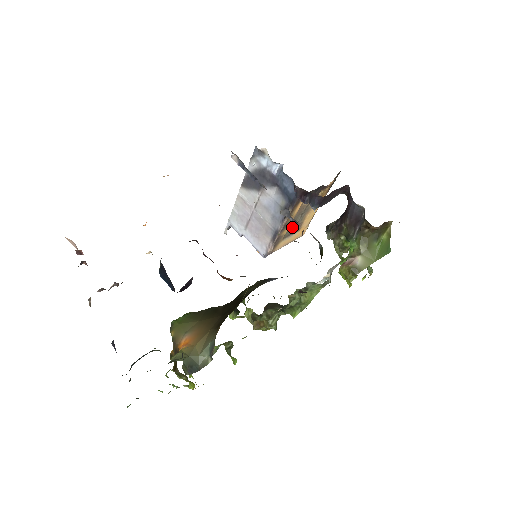
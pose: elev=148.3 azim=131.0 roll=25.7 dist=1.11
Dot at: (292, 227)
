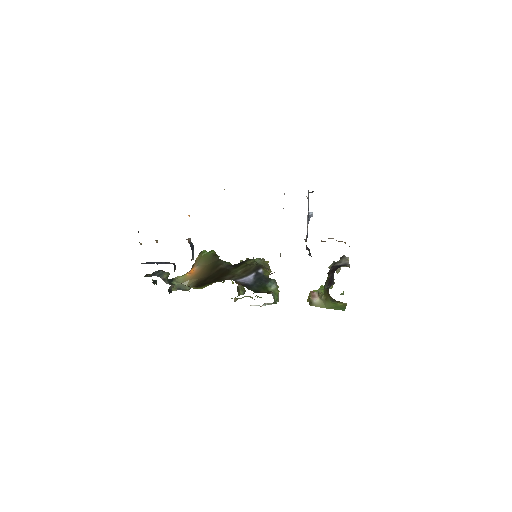
Dot at: occluded
